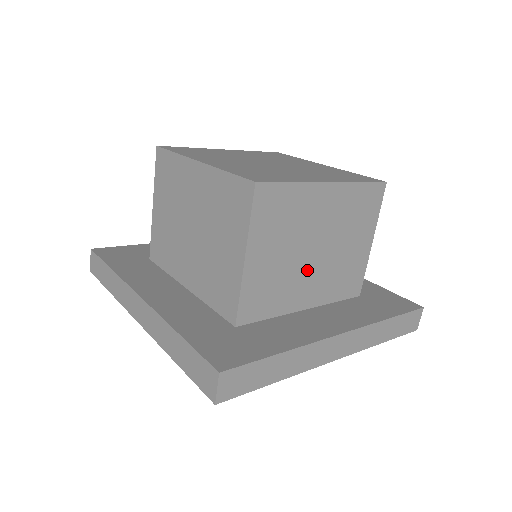
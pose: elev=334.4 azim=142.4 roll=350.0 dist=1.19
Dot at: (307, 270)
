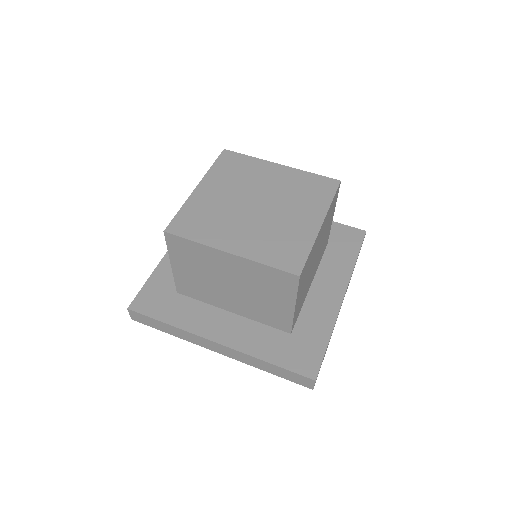
Dot at: (226, 293)
